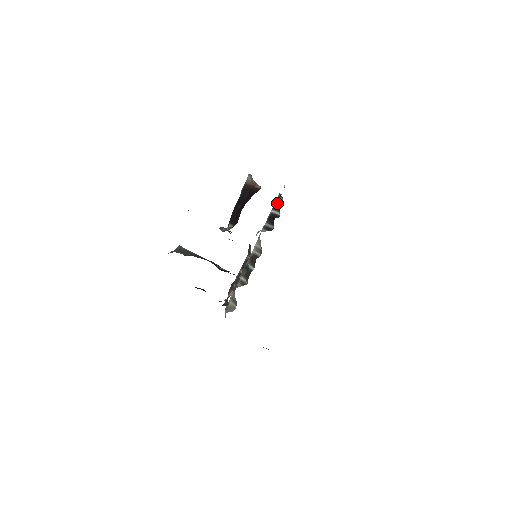
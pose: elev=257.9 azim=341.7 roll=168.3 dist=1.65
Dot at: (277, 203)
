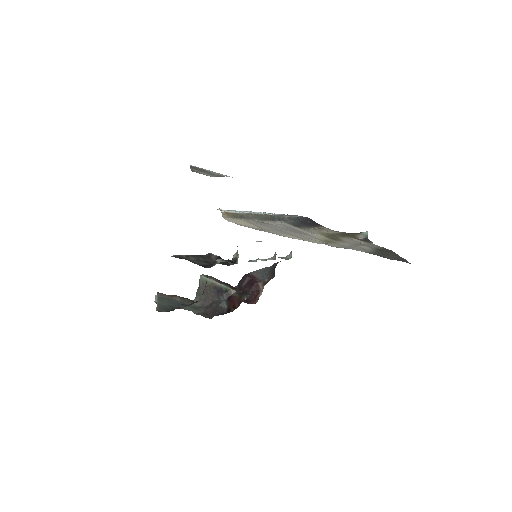
Dot at: occluded
